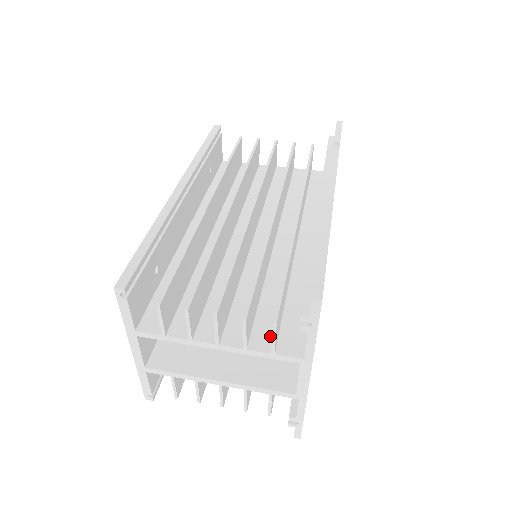
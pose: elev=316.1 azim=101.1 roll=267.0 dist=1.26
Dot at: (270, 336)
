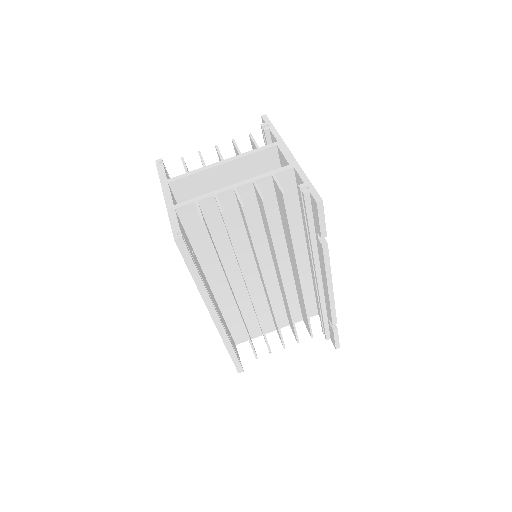
Dot at: (300, 315)
